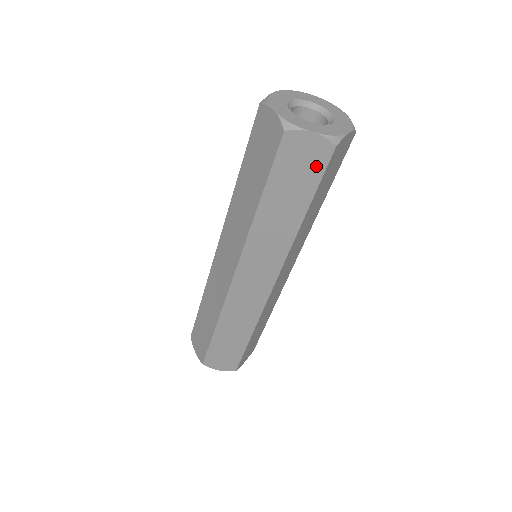
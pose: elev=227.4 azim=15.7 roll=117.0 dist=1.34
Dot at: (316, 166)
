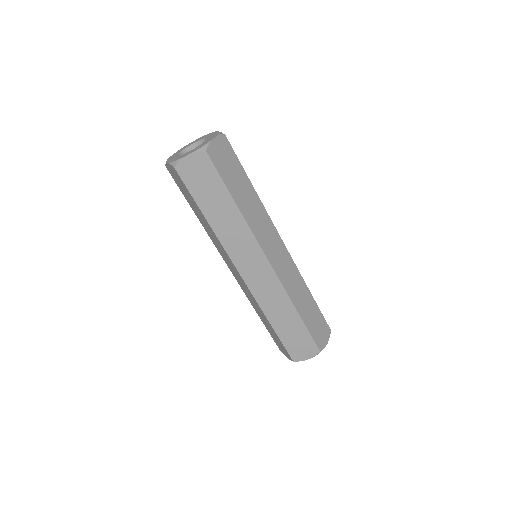
Dot at: (182, 183)
